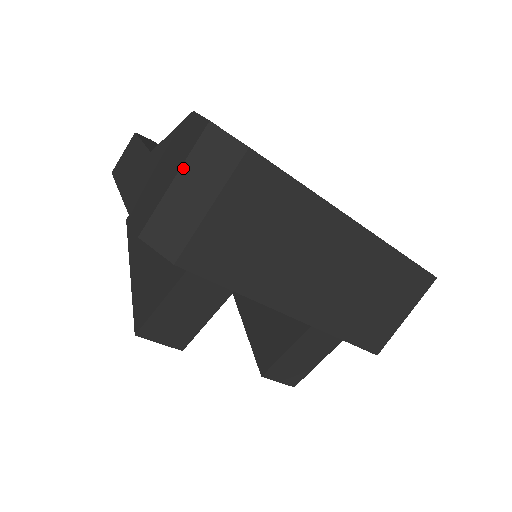
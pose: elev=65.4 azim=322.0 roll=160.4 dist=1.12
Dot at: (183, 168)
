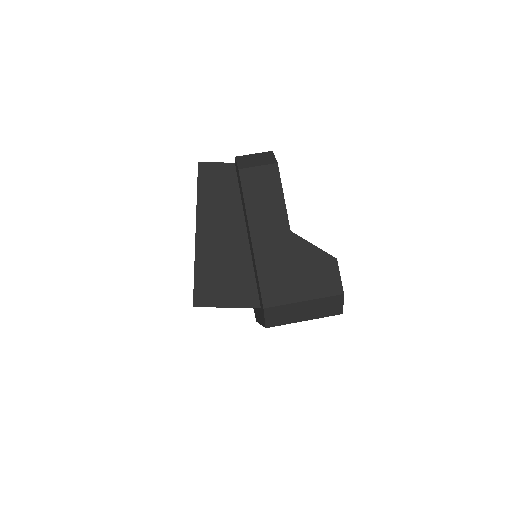
Dot at: (313, 301)
